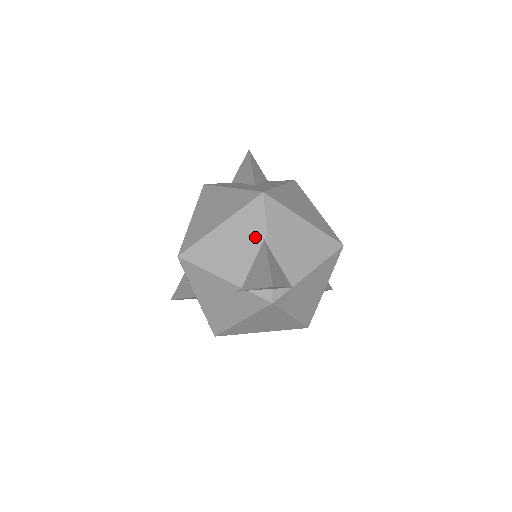
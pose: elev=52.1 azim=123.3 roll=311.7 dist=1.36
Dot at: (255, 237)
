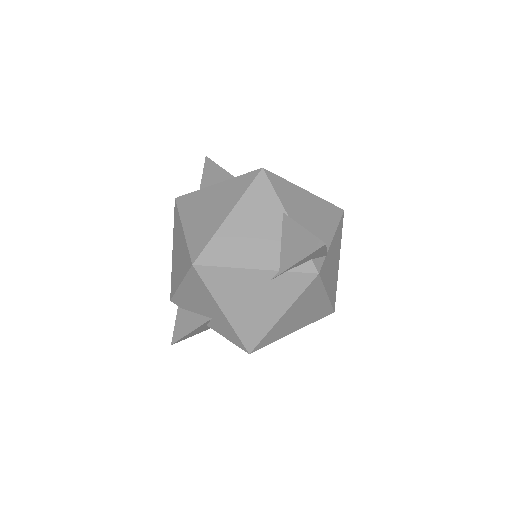
Dot at: (272, 214)
